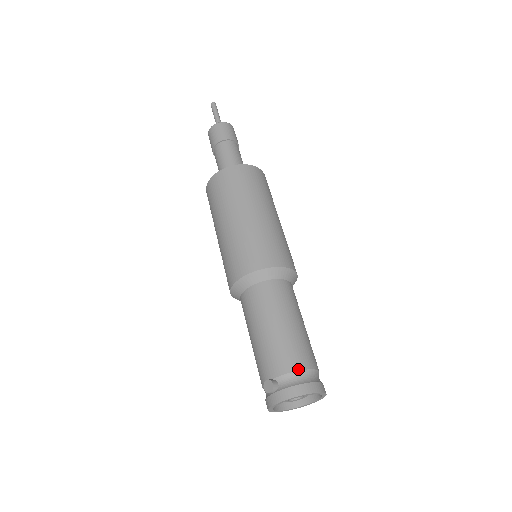
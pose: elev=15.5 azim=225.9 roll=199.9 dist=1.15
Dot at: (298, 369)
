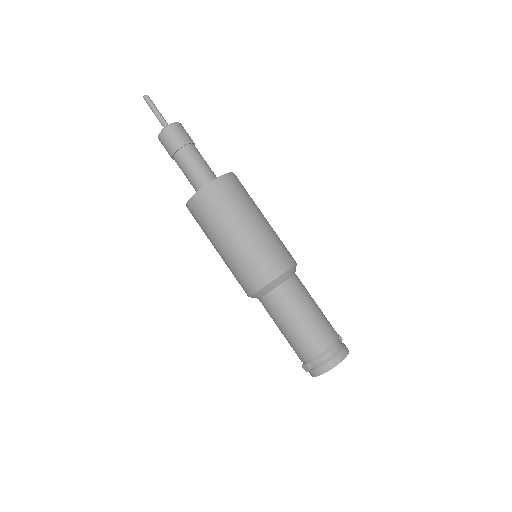
Dot at: (322, 352)
